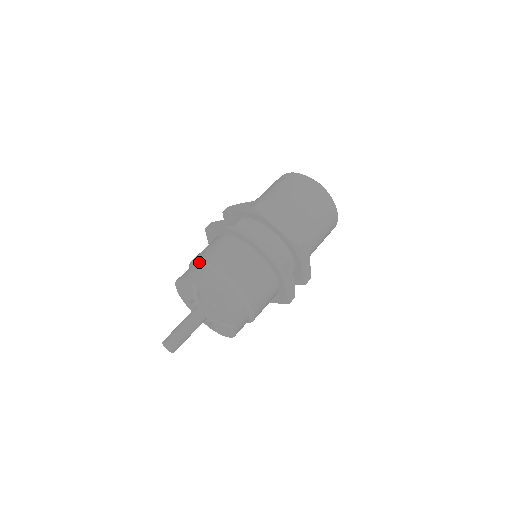
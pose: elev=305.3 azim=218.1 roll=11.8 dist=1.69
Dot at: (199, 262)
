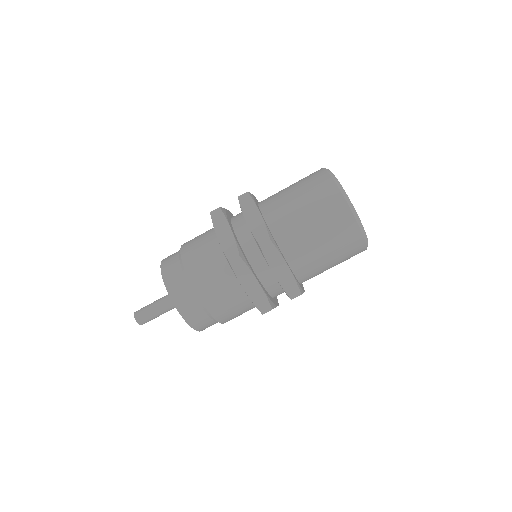
Dot at: (183, 270)
